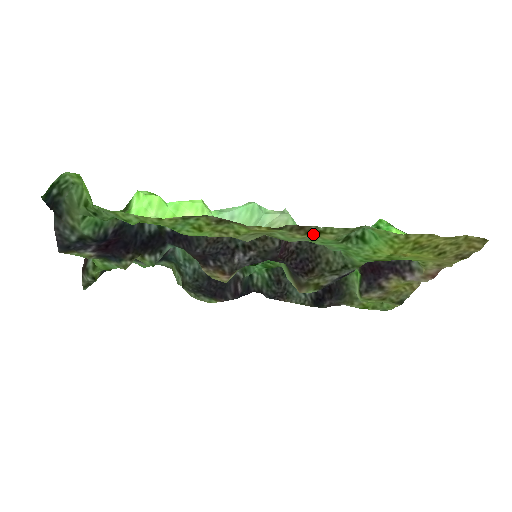
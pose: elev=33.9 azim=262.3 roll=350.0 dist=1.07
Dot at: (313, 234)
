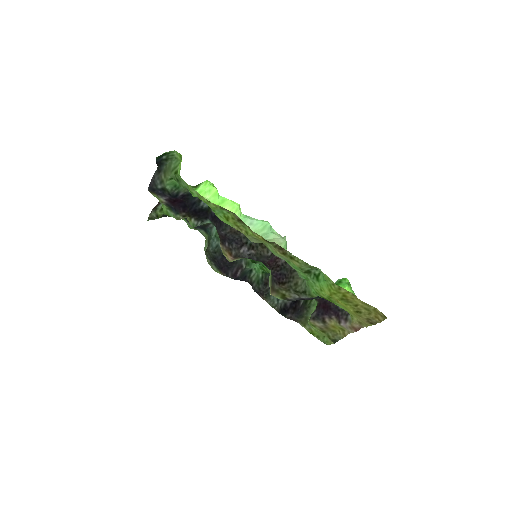
Dot at: (287, 256)
